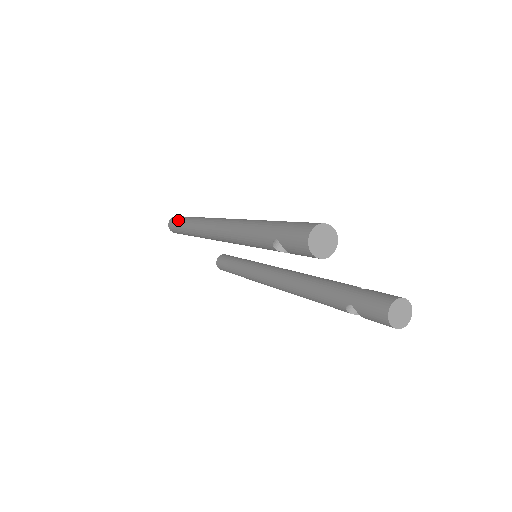
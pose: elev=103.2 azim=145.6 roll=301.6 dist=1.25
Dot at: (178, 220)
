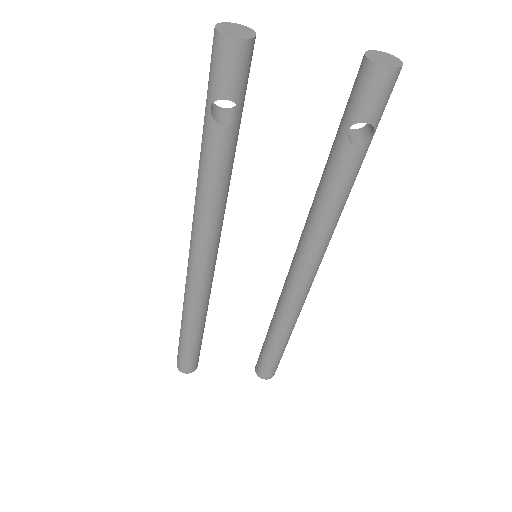
Dot at: occluded
